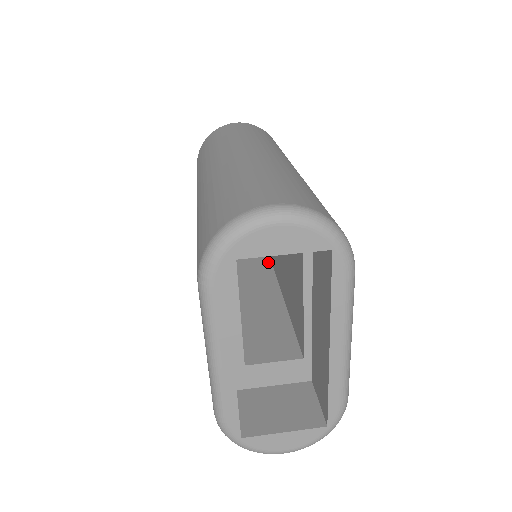
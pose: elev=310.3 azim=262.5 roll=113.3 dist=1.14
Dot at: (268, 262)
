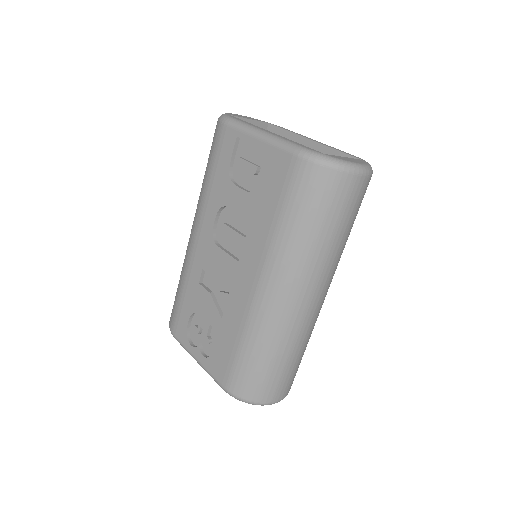
Dot at: occluded
